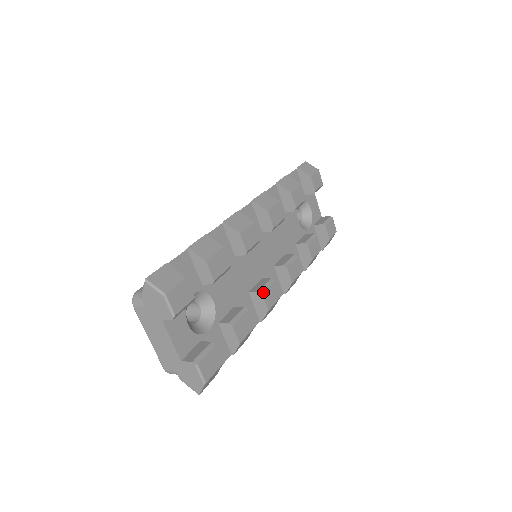
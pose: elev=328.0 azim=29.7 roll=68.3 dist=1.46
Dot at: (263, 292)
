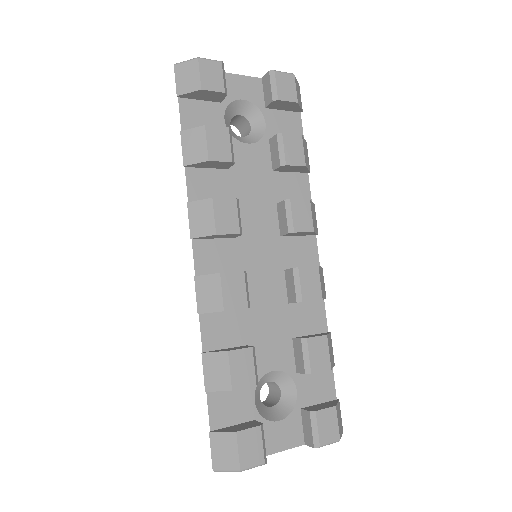
Dot at: (300, 298)
